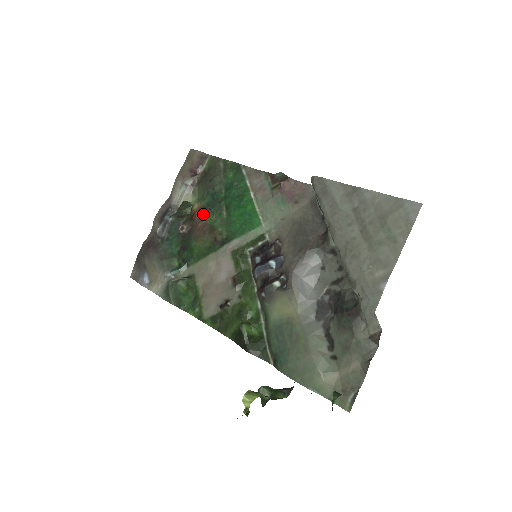
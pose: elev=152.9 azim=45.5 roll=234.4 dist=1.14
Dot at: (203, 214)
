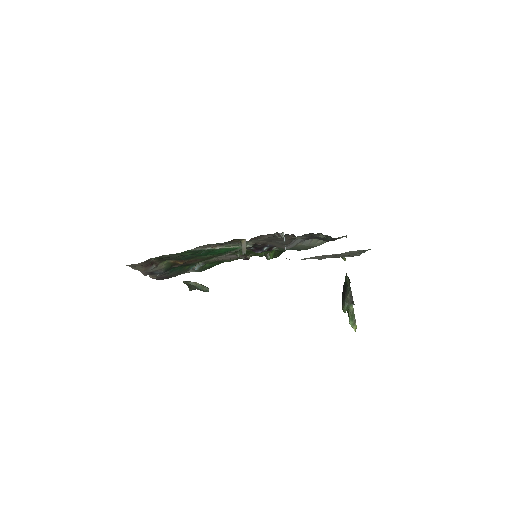
Dot at: (185, 261)
